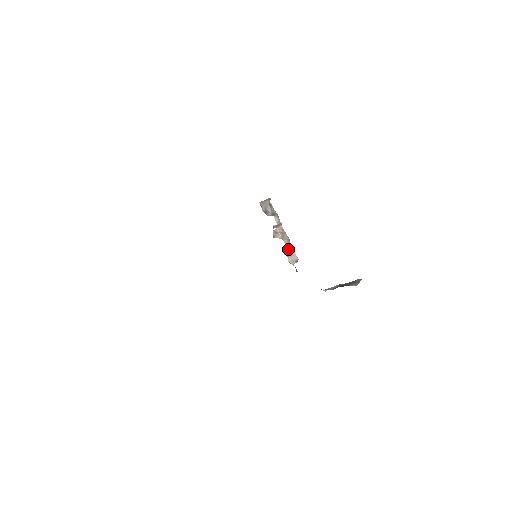
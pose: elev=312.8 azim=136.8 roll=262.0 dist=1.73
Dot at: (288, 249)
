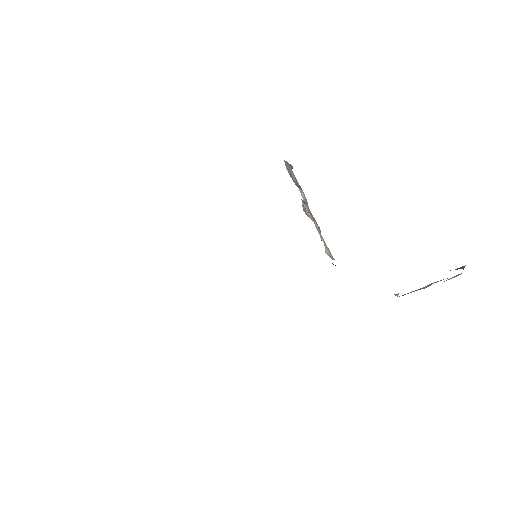
Dot at: (321, 238)
